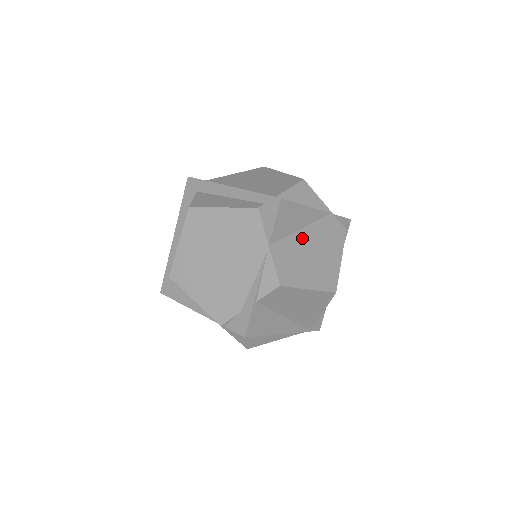
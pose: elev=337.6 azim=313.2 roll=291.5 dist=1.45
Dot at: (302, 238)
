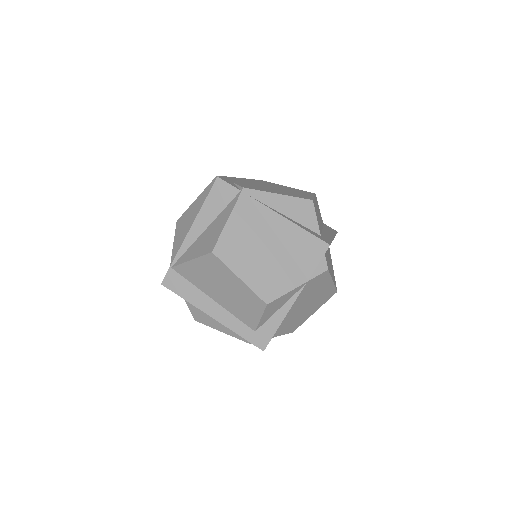
Dot at: (292, 313)
